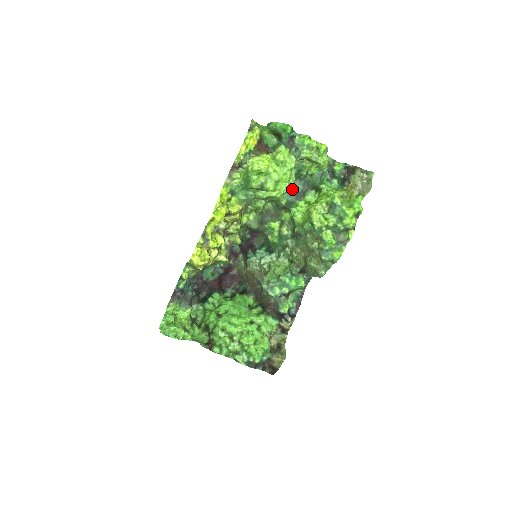
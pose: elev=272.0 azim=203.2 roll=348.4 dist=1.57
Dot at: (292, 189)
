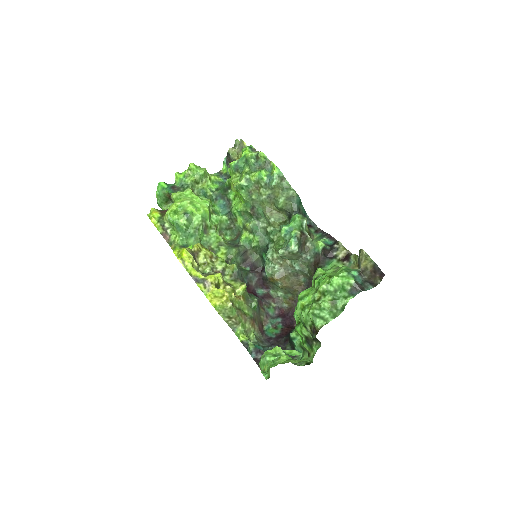
Dot at: (219, 208)
